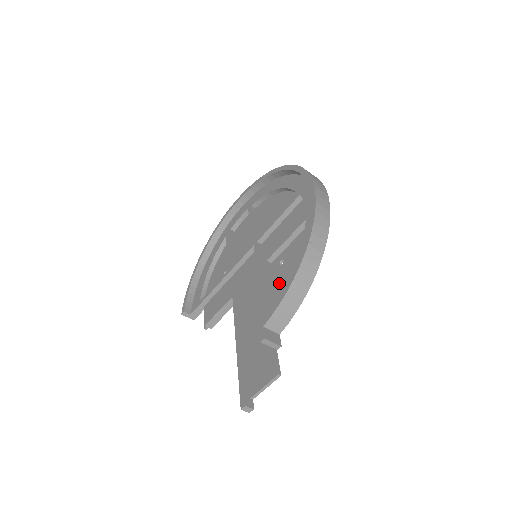
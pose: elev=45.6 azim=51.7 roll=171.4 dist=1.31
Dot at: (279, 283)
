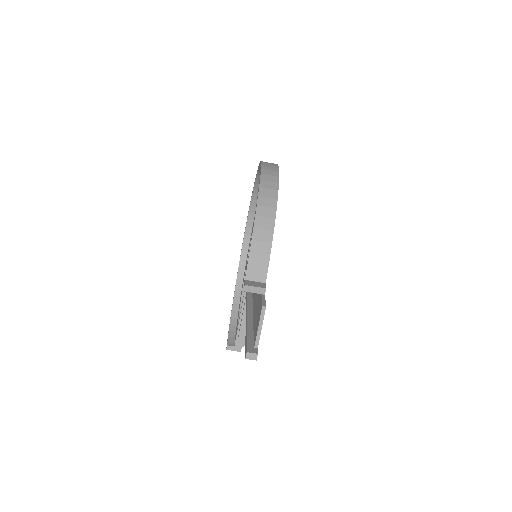
Dot at: occluded
